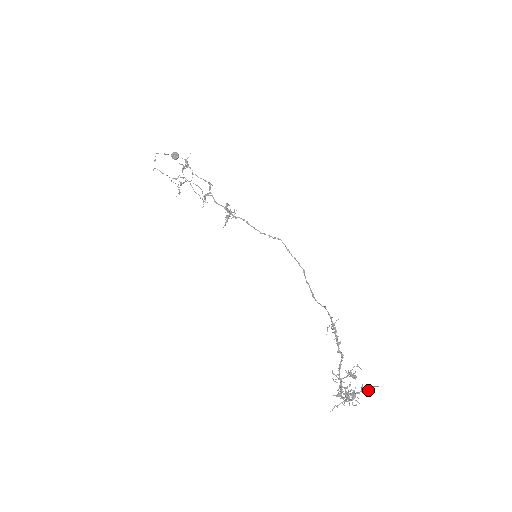
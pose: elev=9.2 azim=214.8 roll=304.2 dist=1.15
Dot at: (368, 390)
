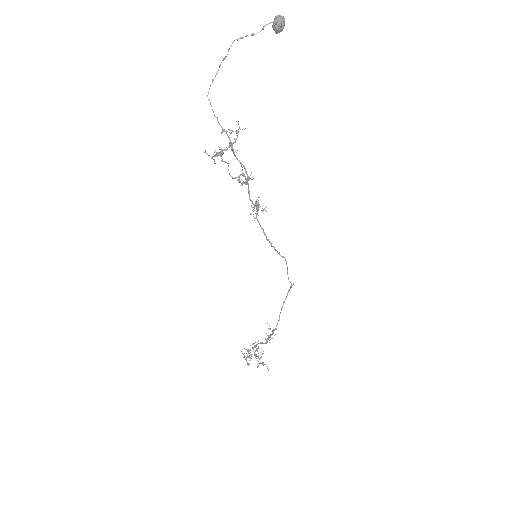
Dot at: (263, 365)
